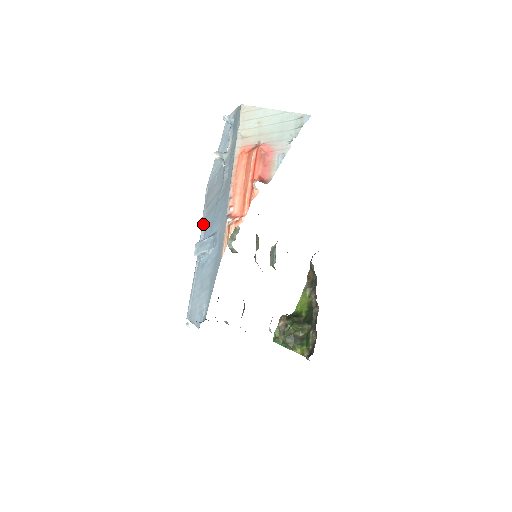
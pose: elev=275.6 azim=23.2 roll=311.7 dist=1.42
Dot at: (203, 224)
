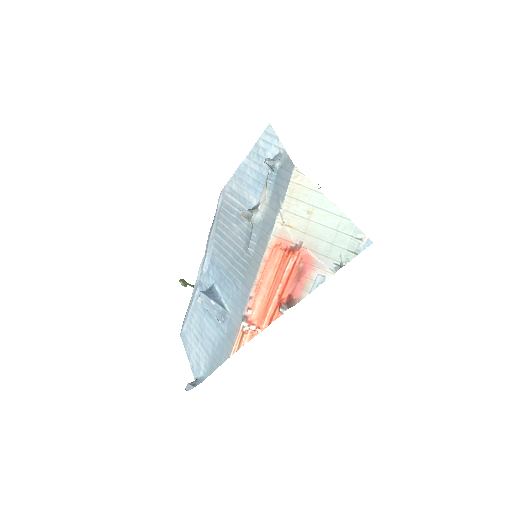
Dot at: (209, 249)
